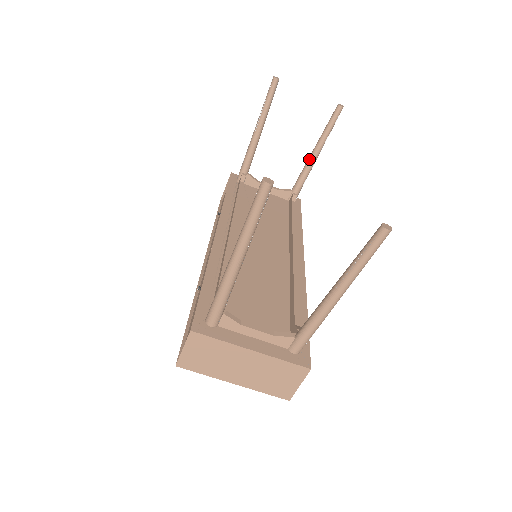
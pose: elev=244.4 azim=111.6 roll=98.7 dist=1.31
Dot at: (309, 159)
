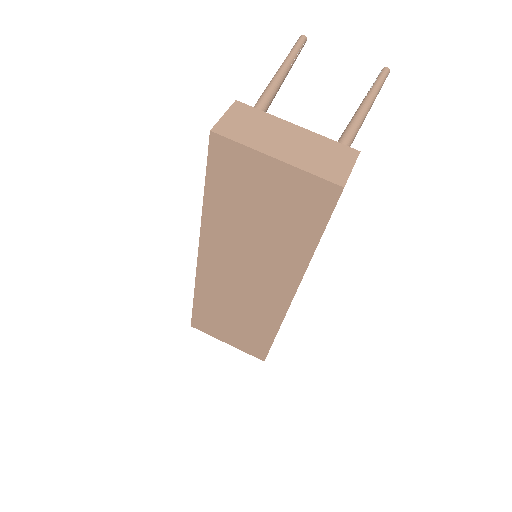
Dot at: occluded
